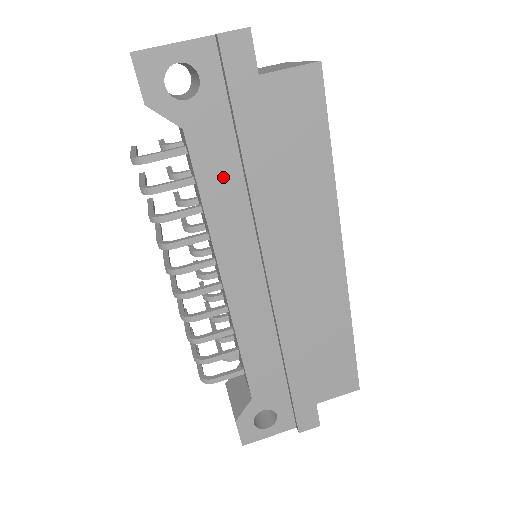
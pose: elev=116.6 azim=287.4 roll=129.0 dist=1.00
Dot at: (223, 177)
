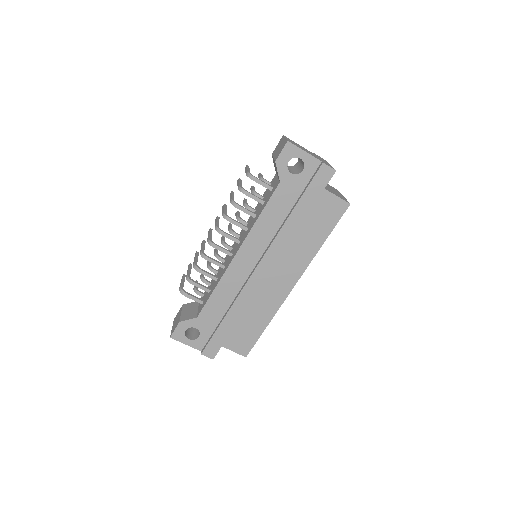
Dot at: (277, 212)
